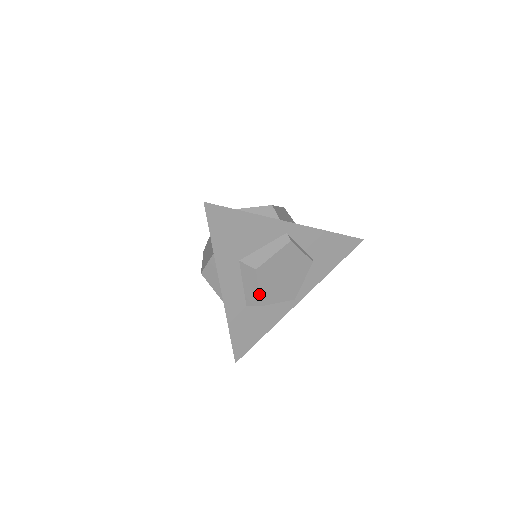
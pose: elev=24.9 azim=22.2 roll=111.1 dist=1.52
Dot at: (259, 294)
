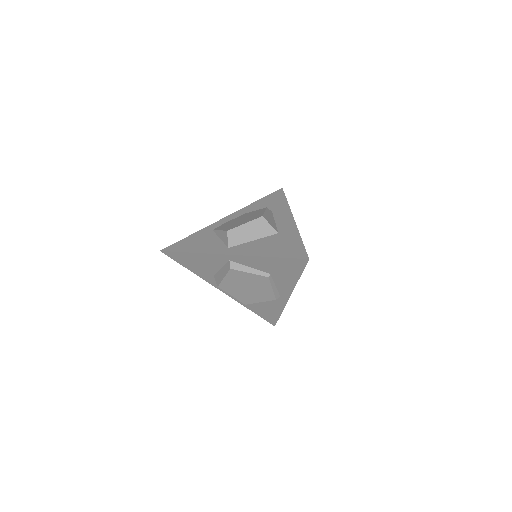
Dot at: (236, 298)
